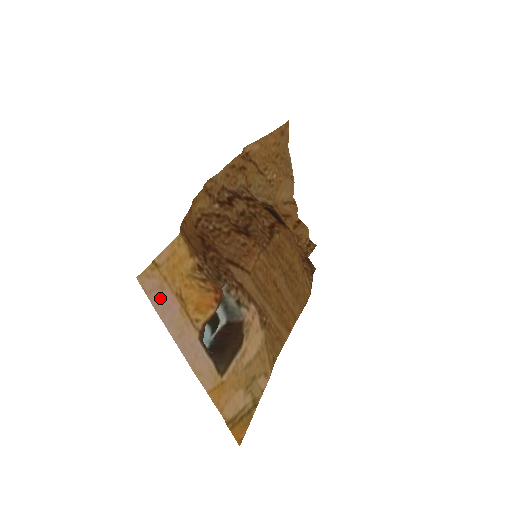
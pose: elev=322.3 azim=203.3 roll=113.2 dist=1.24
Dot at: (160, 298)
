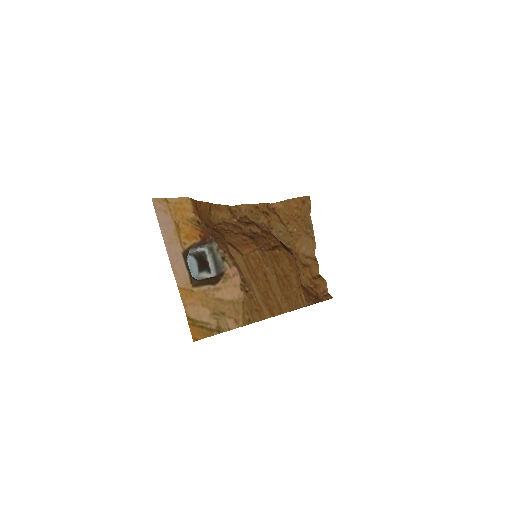
Dot at: (163, 217)
